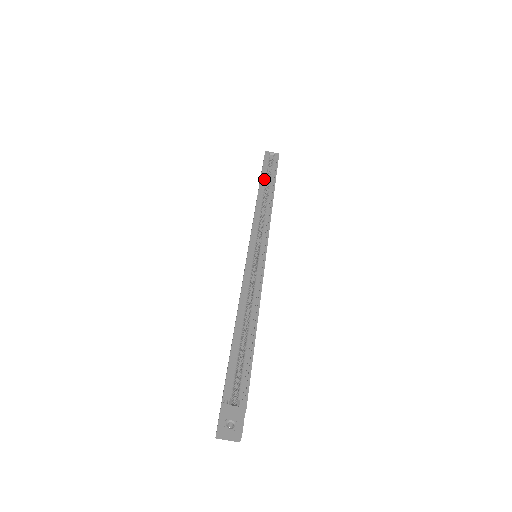
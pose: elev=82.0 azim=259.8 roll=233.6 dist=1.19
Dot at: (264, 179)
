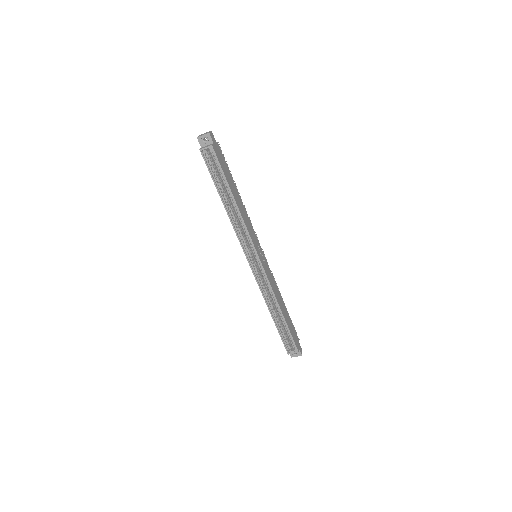
Dot at: (220, 189)
